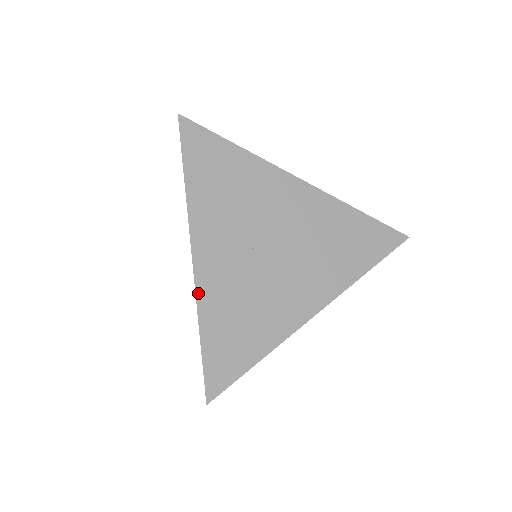
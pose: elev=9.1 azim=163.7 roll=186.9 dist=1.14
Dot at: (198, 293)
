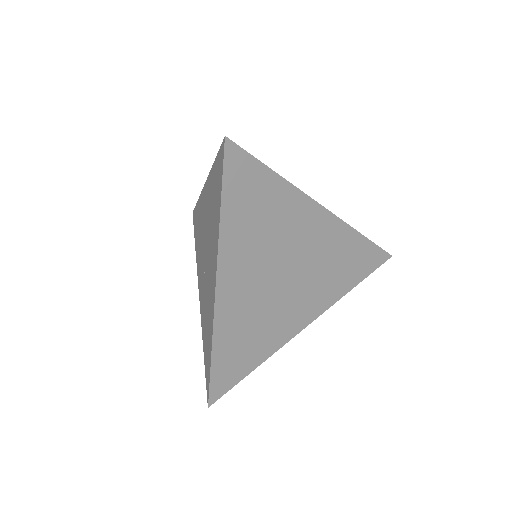
Dot at: (215, 324)
